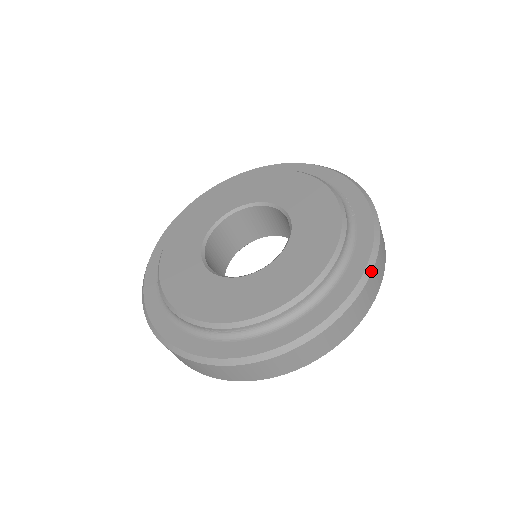
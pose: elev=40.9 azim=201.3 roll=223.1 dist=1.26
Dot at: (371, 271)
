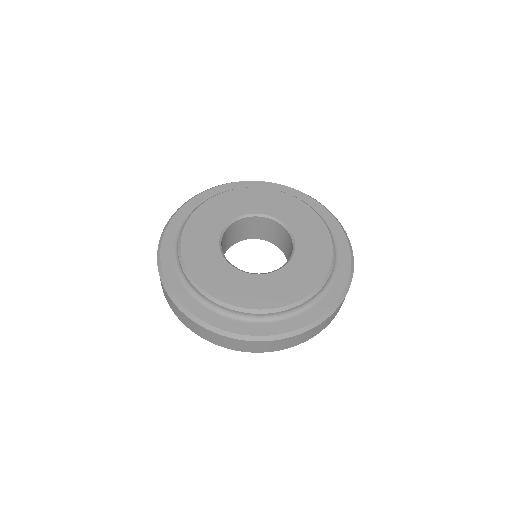
Dot at: (305, 331)
